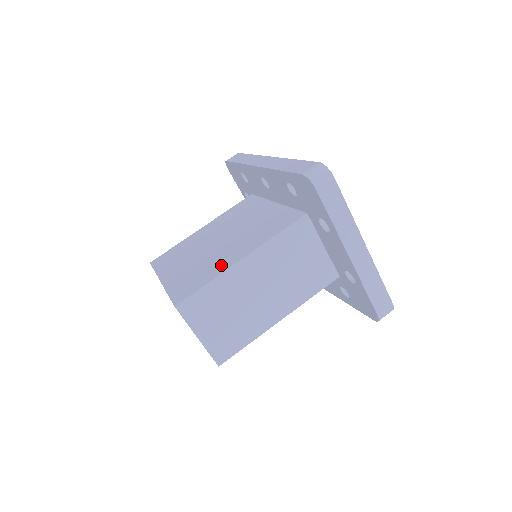
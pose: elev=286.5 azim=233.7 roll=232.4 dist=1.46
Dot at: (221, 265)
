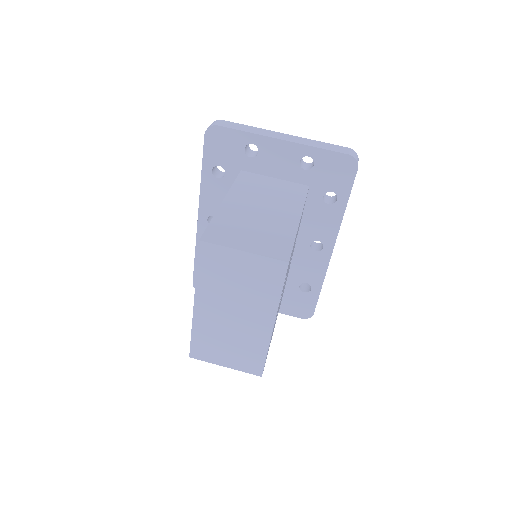
Dot at: occluded
